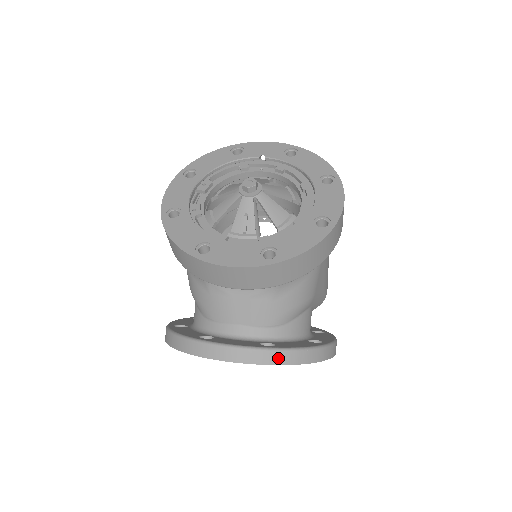
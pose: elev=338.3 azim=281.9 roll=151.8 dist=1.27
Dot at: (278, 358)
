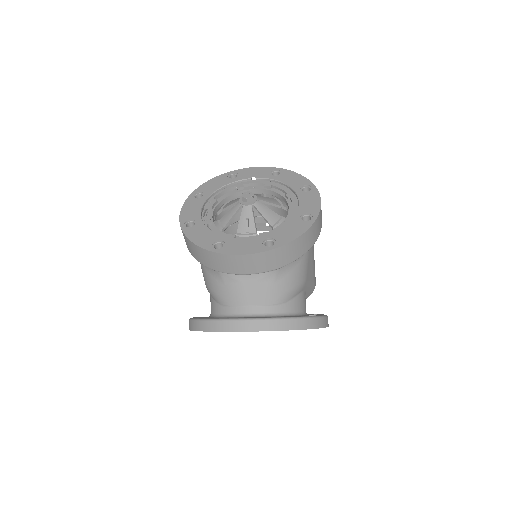
Dot at: (284, 325)
